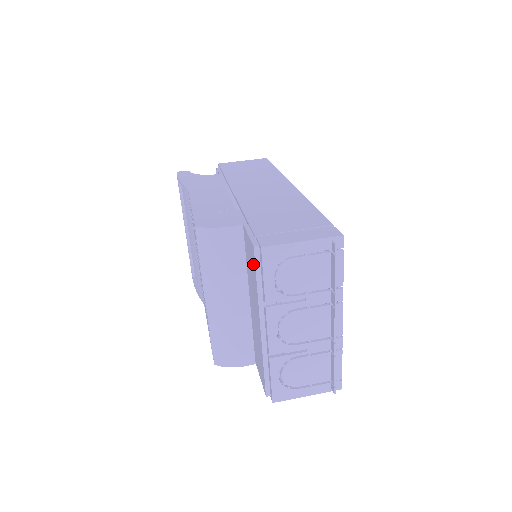
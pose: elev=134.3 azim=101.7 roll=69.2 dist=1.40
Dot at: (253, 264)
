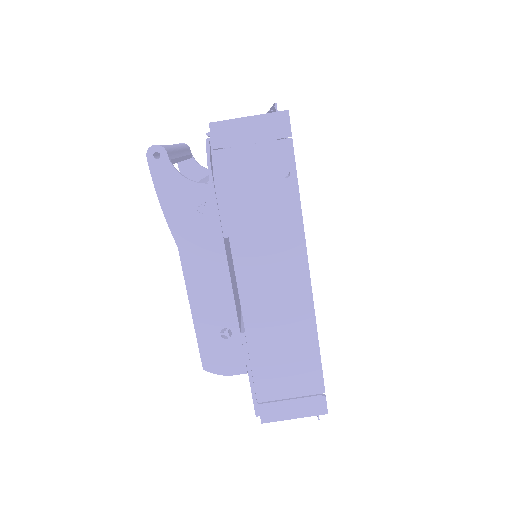
Dot at: occluded
